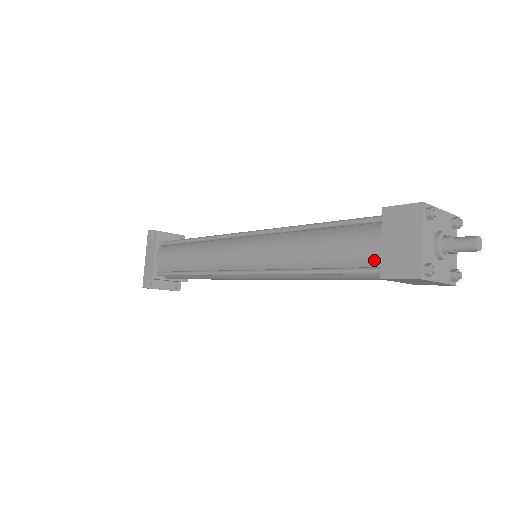
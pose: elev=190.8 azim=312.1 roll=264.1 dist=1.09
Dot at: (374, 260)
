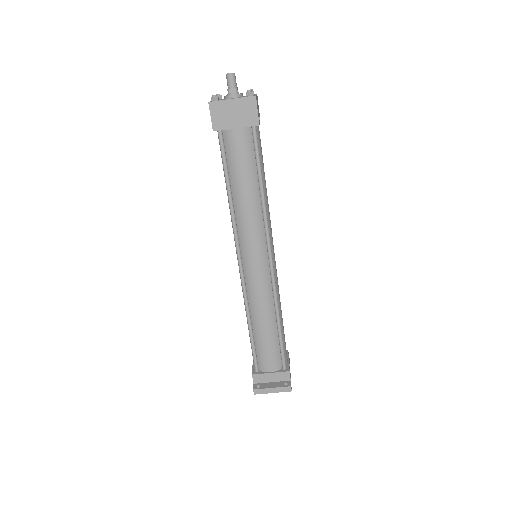
Dot at: occluded
